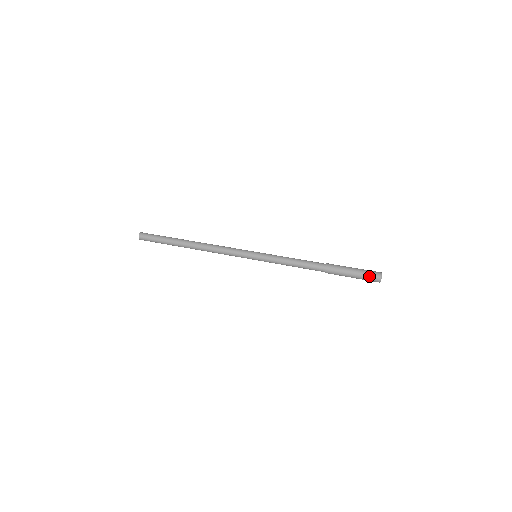
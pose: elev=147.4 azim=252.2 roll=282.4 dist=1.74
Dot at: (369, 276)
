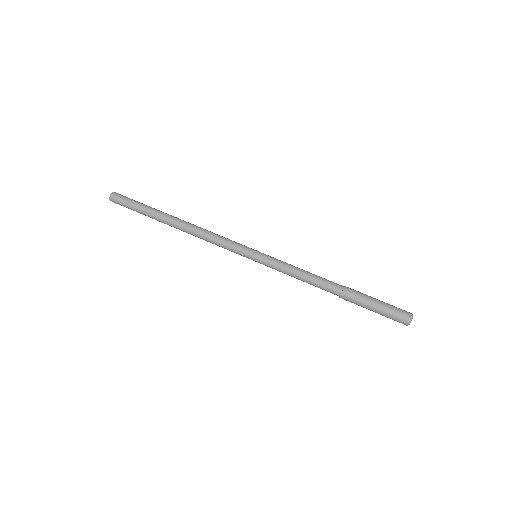
Dot at: (394, 318)
